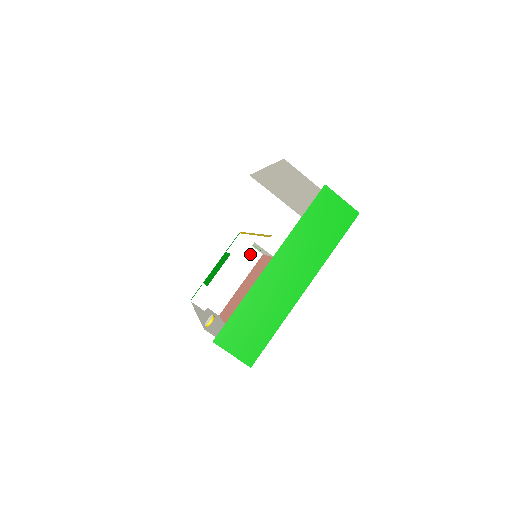
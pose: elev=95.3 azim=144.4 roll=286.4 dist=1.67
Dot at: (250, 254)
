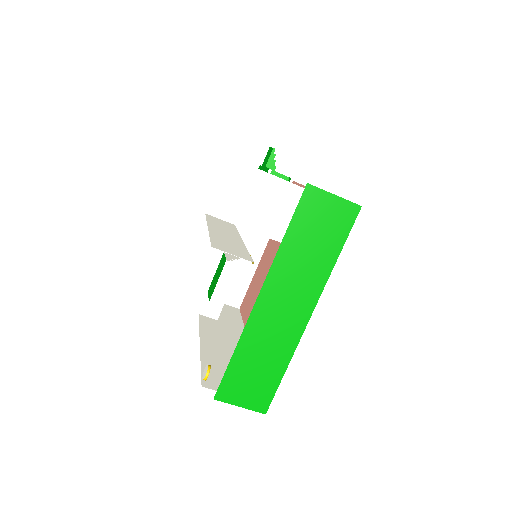
Dot at: (257, 235)
